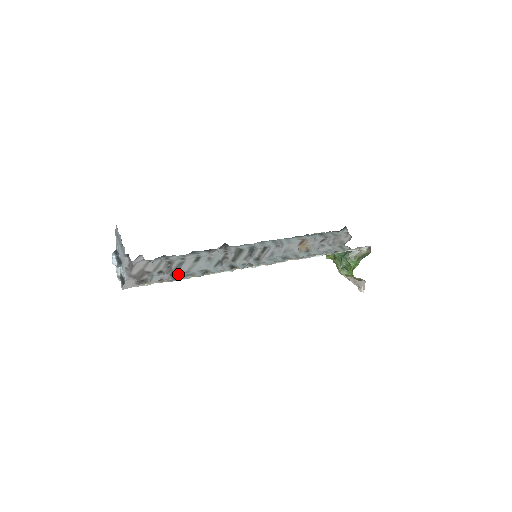
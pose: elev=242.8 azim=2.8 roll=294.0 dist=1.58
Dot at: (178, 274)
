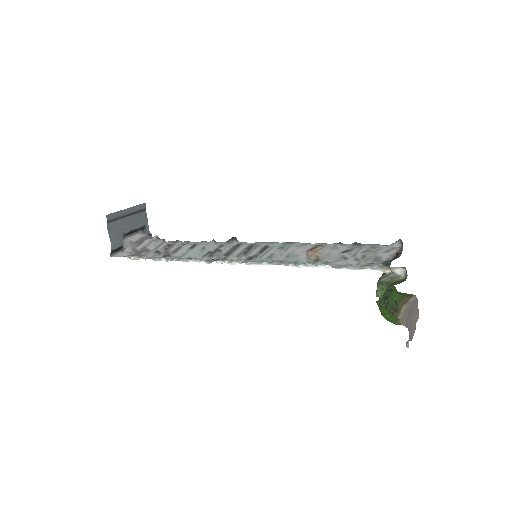
Dot at: occluded
